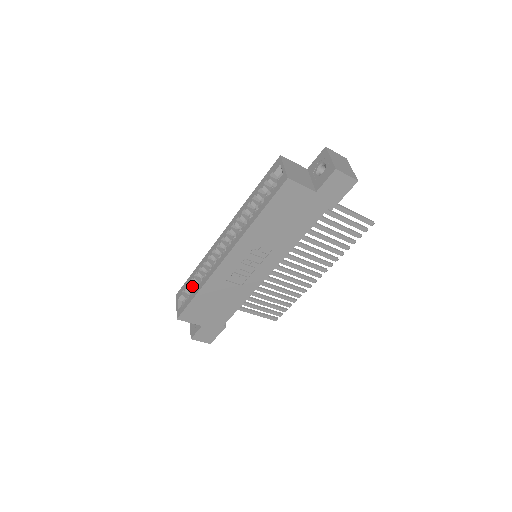
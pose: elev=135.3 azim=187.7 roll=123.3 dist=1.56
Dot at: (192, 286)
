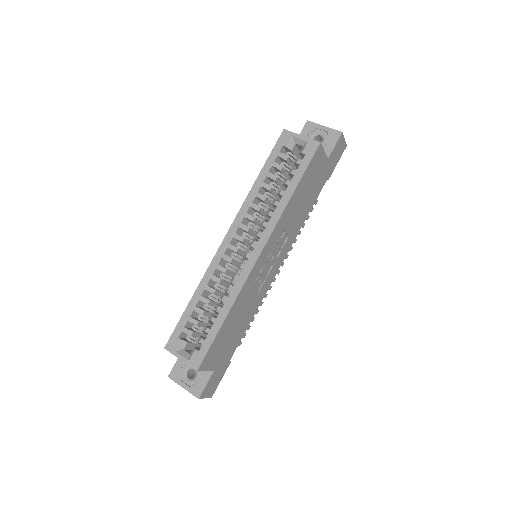
Dot at: (197, 321)
